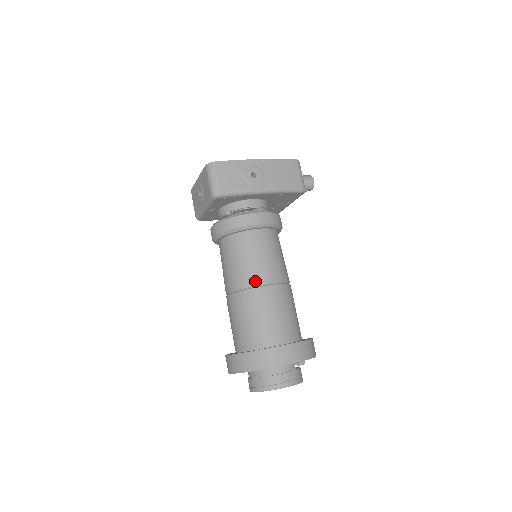
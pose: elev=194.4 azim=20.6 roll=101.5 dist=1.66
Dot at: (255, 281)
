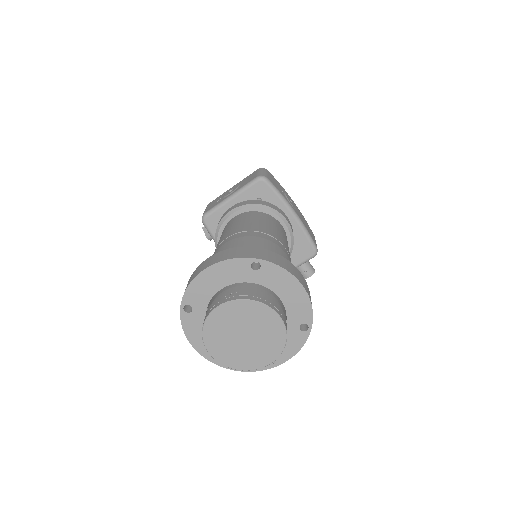
Dot at: (272, 234)
